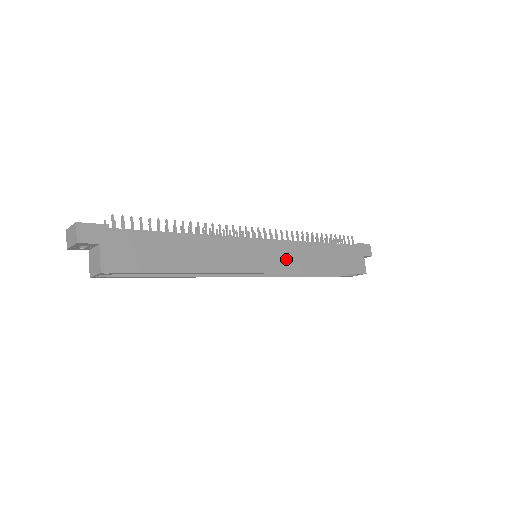
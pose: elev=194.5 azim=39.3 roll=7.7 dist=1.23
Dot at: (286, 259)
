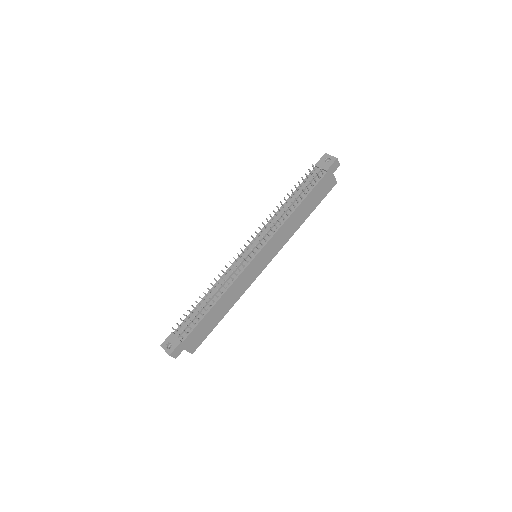
Dot at: (276, 245)
